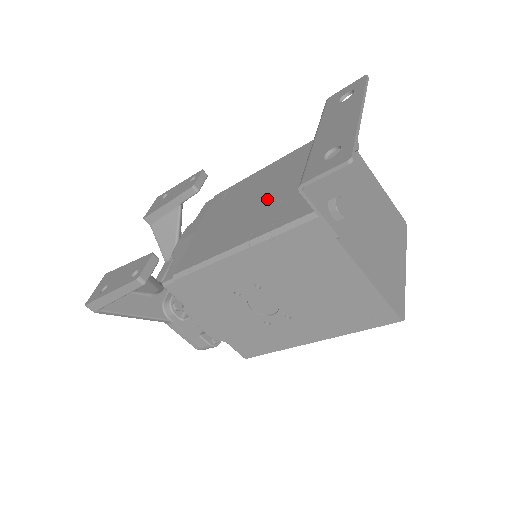
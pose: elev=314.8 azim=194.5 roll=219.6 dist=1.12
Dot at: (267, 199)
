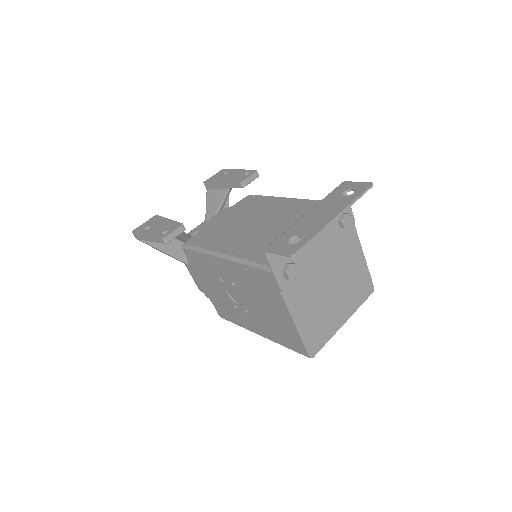
Dot at: (267, 230)
